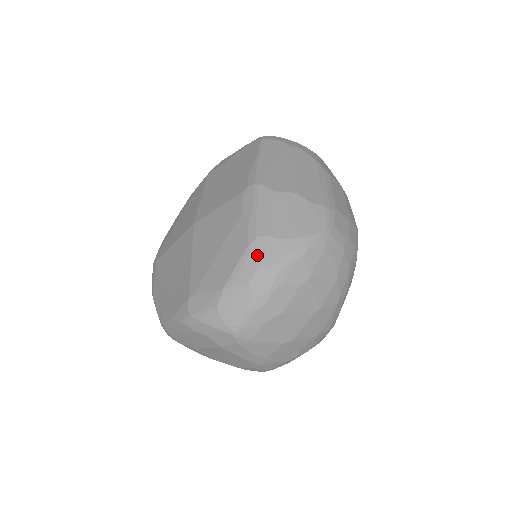
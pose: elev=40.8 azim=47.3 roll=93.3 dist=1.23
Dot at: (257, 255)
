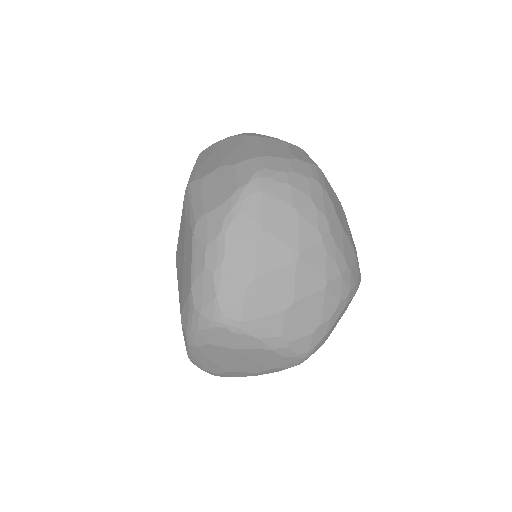
Dot at: (201, 237)
